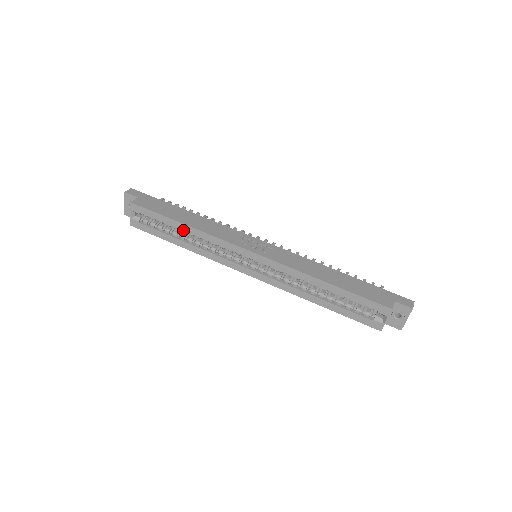
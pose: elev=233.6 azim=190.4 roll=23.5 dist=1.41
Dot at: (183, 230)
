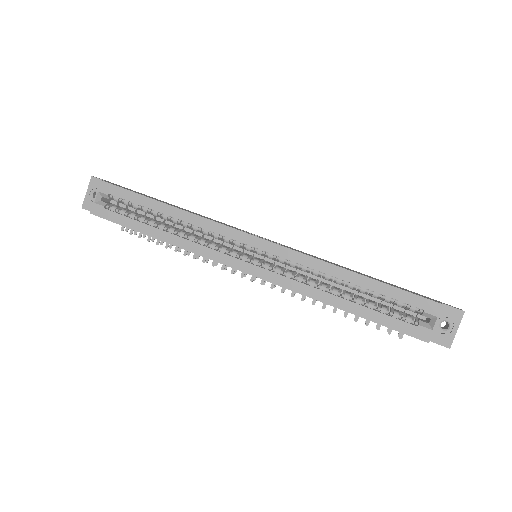
Dot at: (166, 214)
